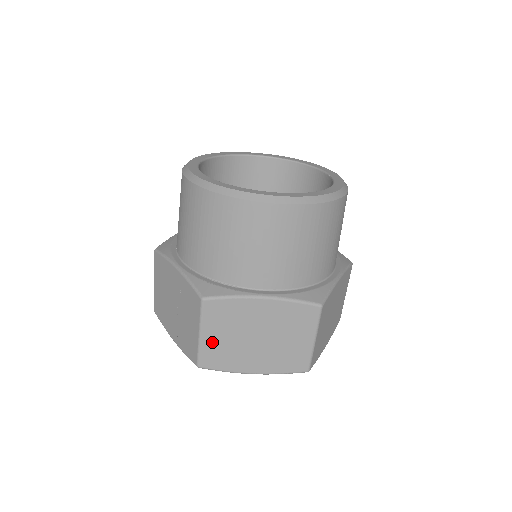
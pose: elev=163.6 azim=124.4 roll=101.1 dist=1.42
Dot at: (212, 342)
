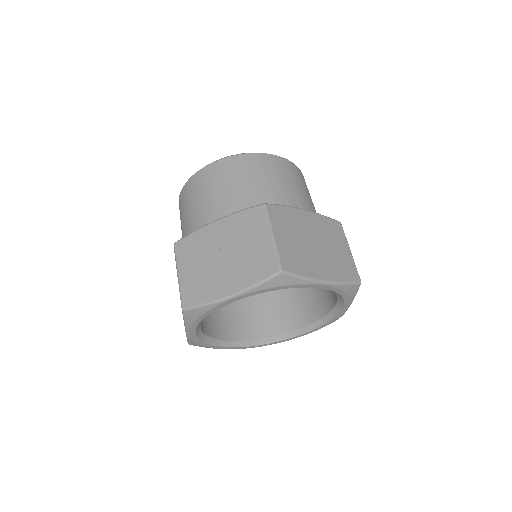
Dot at: (284, 244)
